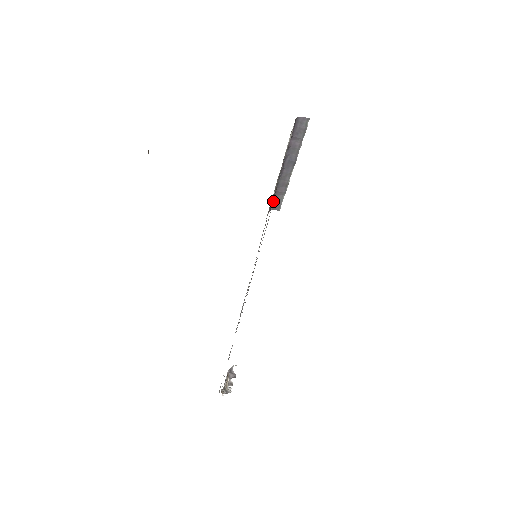
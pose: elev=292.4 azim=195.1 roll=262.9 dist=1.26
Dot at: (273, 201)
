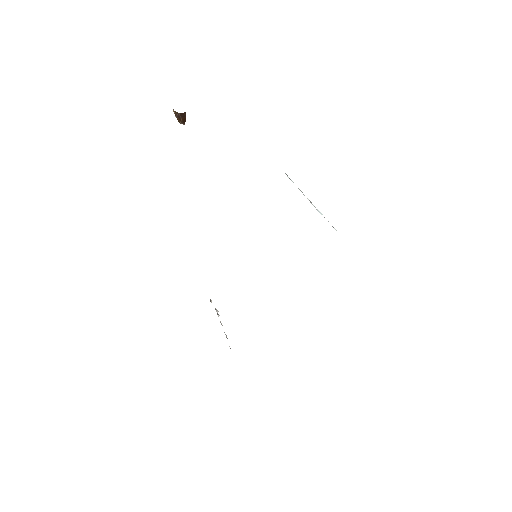
Dot at: occluded
